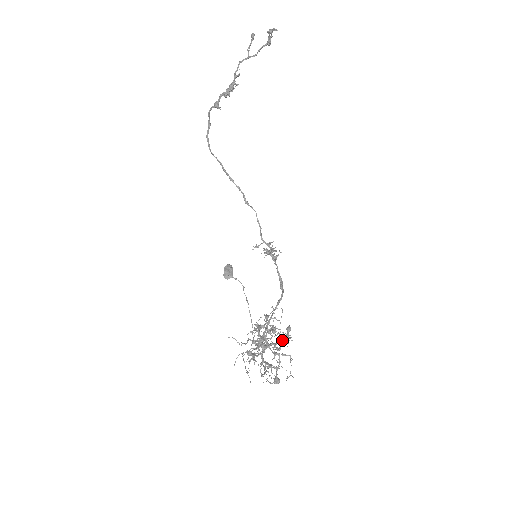
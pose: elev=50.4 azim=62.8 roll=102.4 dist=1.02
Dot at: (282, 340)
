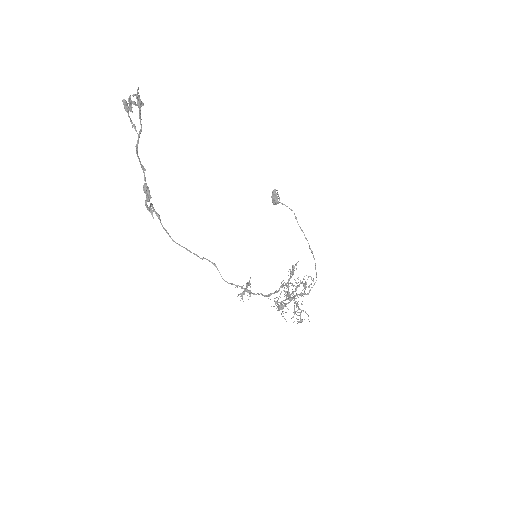
Dot at: (301, 293)
